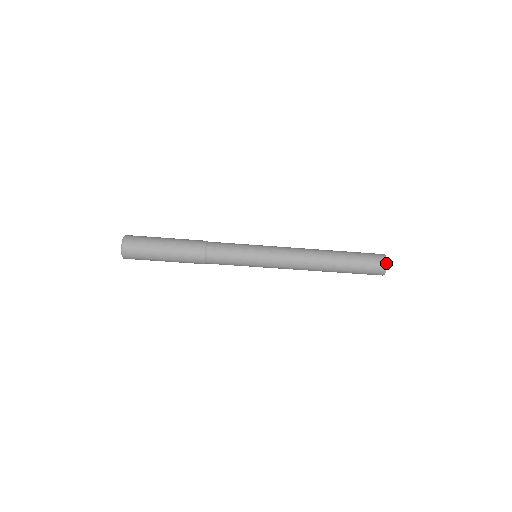
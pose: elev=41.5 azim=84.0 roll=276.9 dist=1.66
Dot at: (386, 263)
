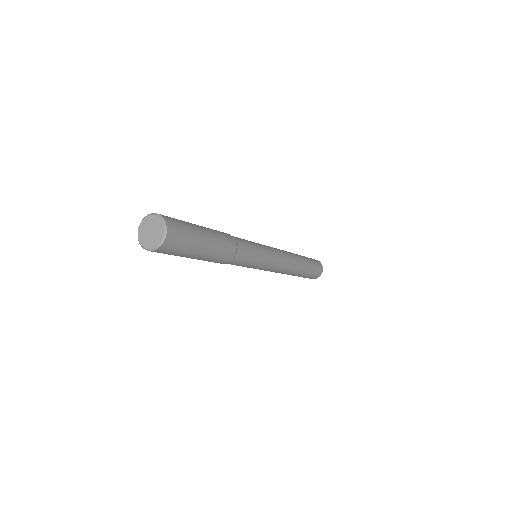
Dot at: occluded
